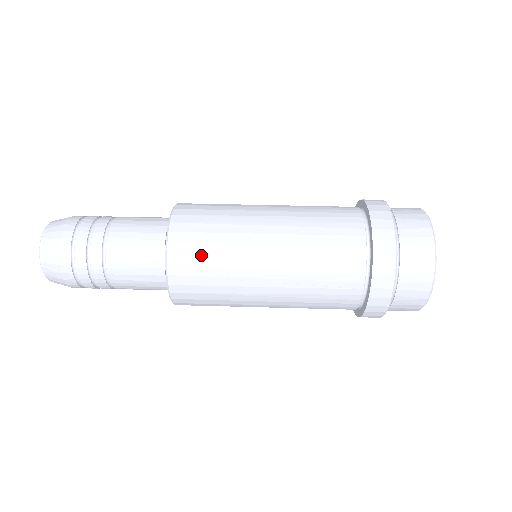
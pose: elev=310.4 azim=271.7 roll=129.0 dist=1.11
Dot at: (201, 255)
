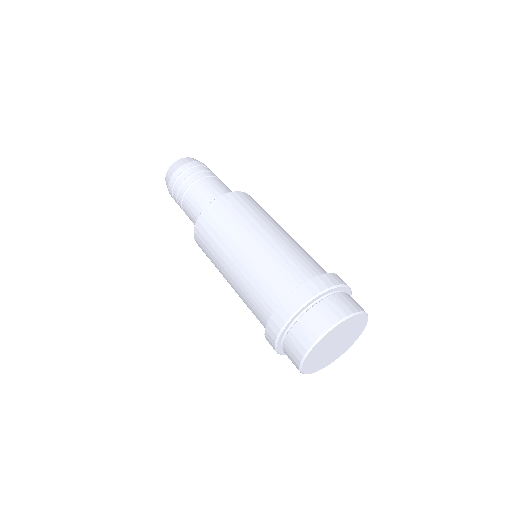
Dot at: (222, 217)
